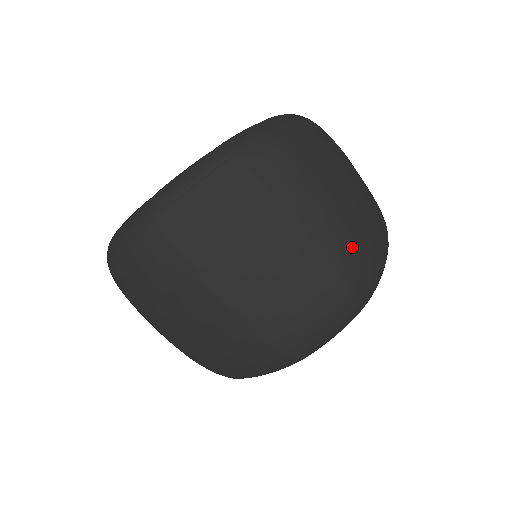
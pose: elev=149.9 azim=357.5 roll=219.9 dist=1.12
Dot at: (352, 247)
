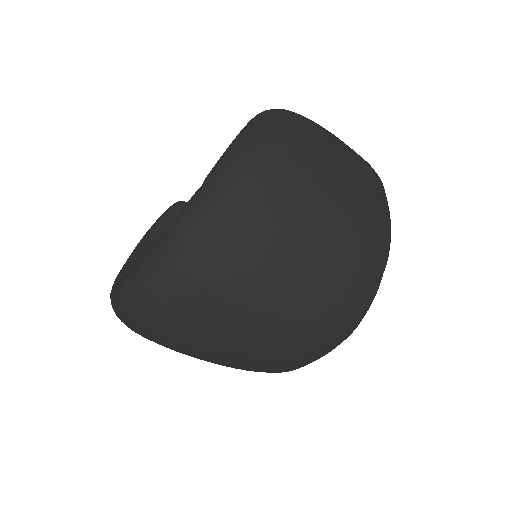
Dot at: (327, 302)
